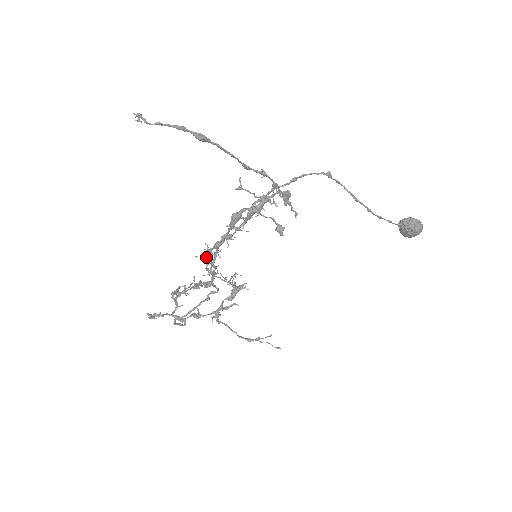
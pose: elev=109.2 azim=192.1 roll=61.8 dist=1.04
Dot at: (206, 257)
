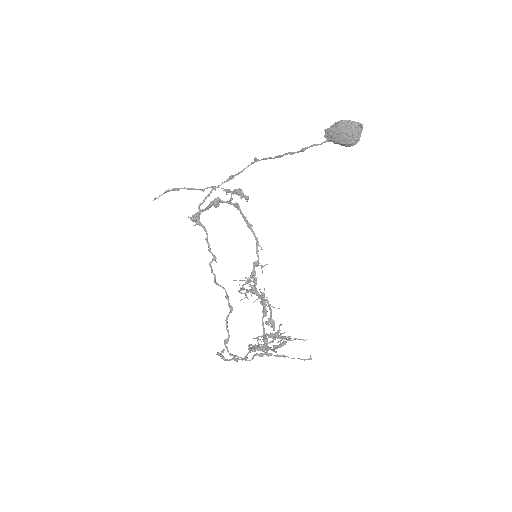
Dot at: occluded
